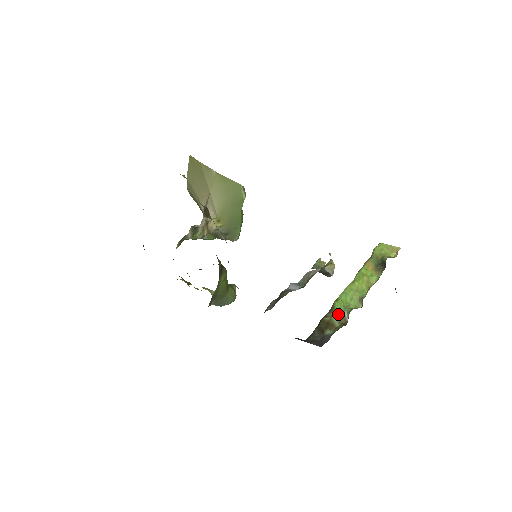
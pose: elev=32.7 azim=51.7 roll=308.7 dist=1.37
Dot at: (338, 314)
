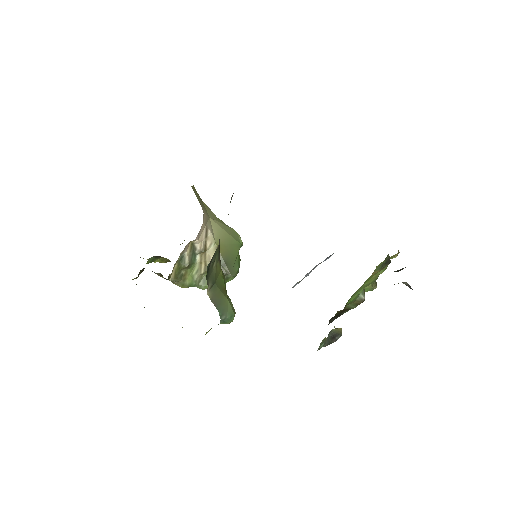
Dot at: (353, 302)
